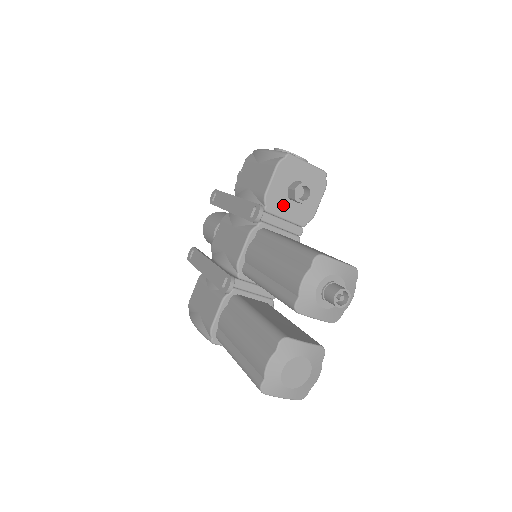
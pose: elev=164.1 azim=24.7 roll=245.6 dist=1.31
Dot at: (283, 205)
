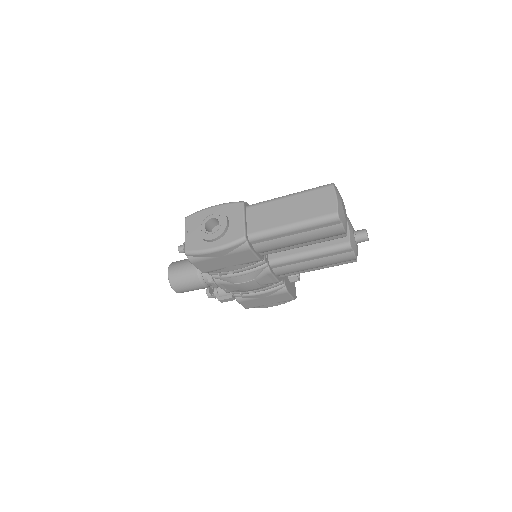
Dot at: occluded
